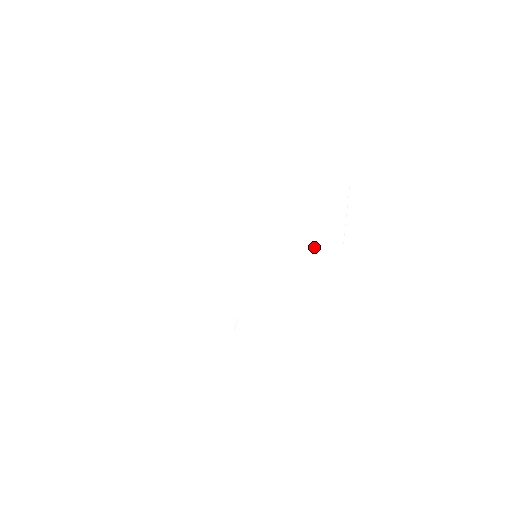
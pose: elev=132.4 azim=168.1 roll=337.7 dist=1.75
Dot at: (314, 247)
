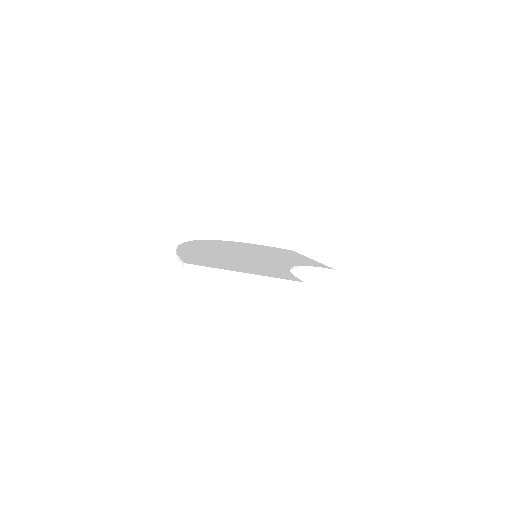
Dot at: (312, 265)
